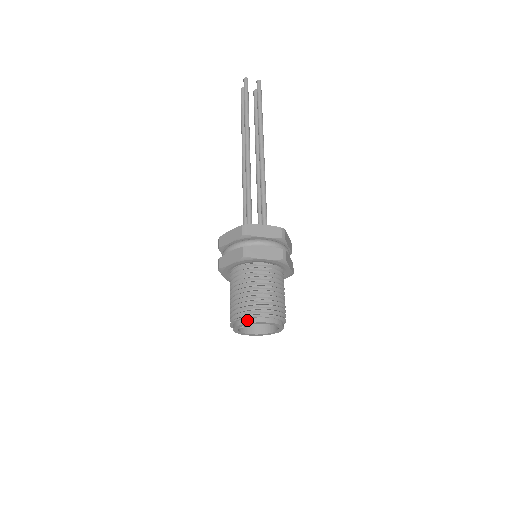
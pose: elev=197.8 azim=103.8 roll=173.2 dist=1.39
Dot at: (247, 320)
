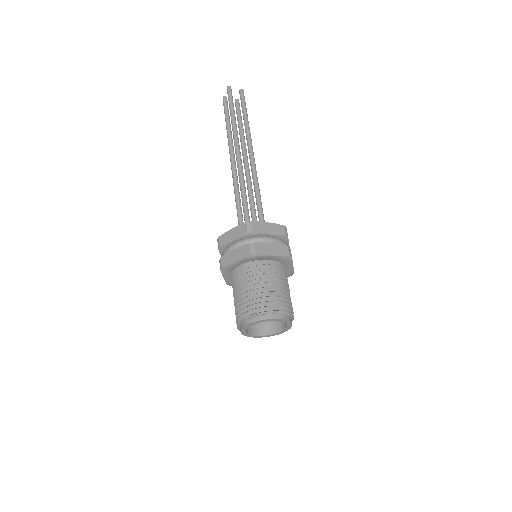
Dot at: (259, 317)
